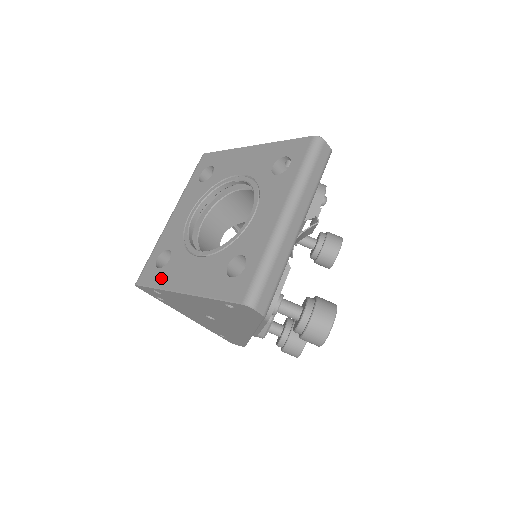
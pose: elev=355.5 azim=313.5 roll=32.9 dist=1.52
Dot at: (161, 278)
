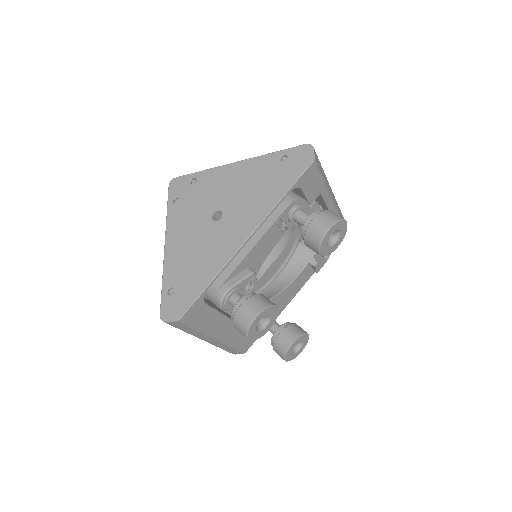
Dot at: occluded
